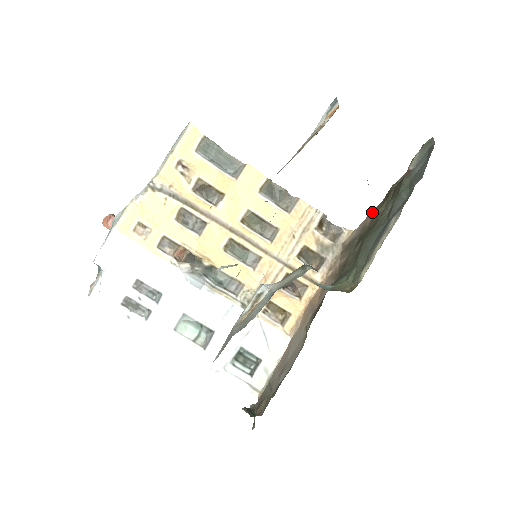
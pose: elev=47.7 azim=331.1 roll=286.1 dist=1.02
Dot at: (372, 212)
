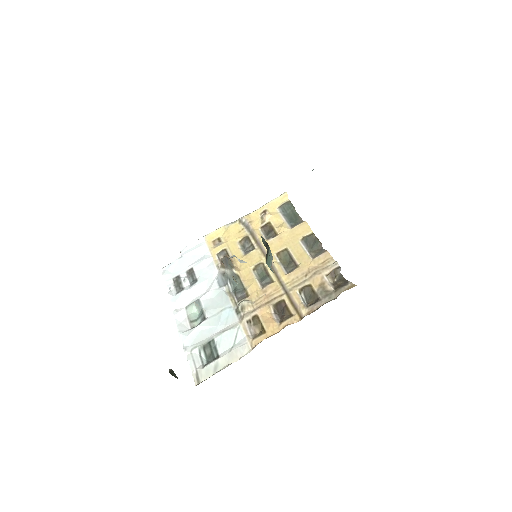
Dot at: occluded
